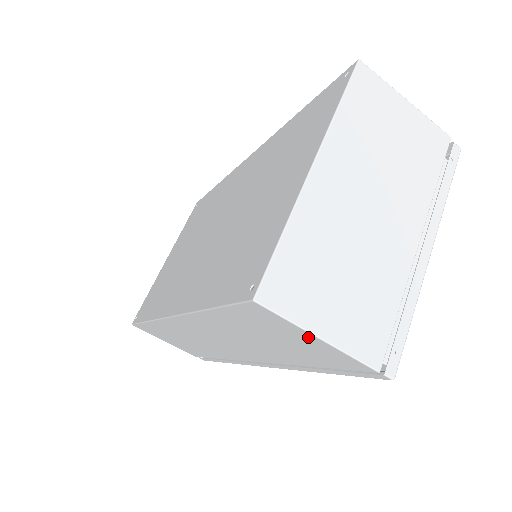
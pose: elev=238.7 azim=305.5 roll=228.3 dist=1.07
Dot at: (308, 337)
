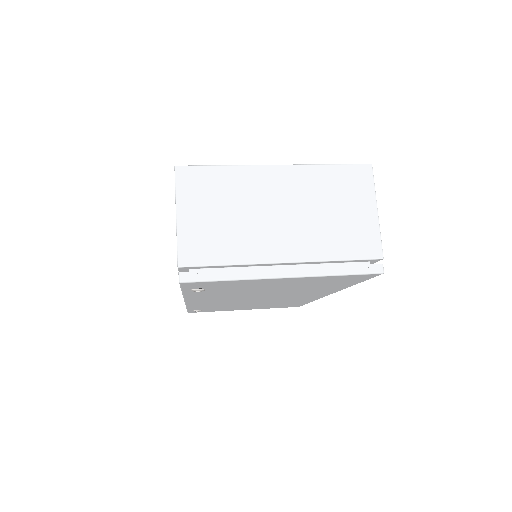
Dot at: occluded
